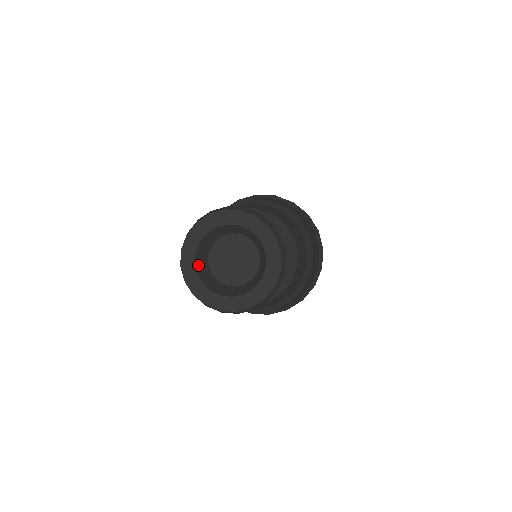
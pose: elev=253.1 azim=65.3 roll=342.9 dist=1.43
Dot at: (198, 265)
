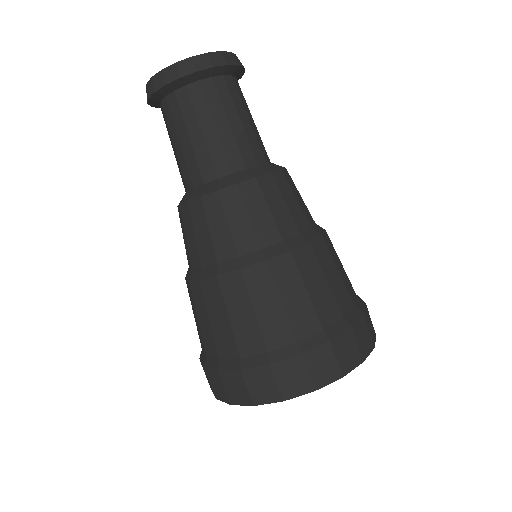
Dot at: occluded
